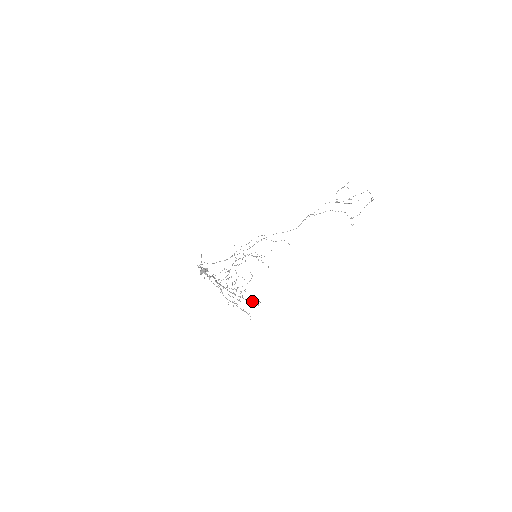
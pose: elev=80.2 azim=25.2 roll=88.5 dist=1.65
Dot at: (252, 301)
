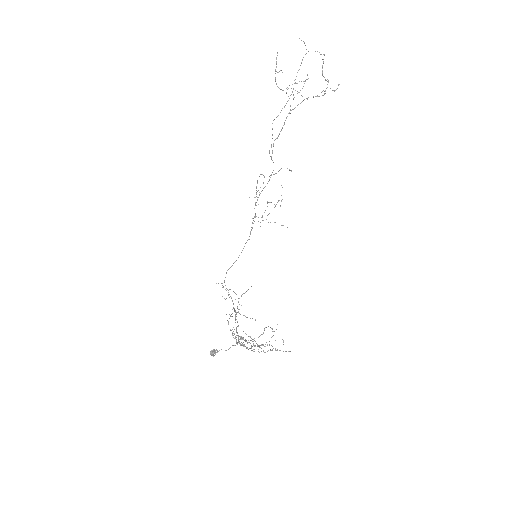
Dot at: occluded
